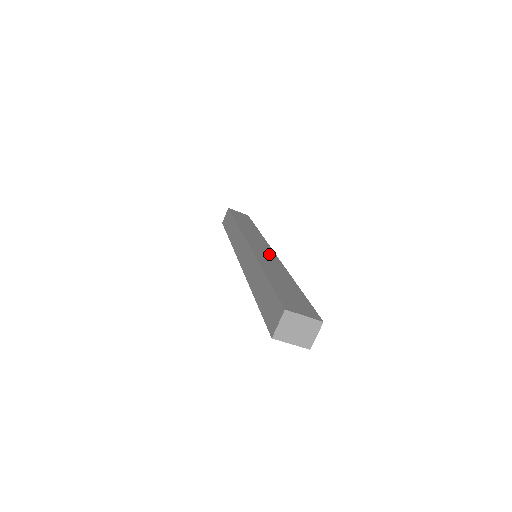
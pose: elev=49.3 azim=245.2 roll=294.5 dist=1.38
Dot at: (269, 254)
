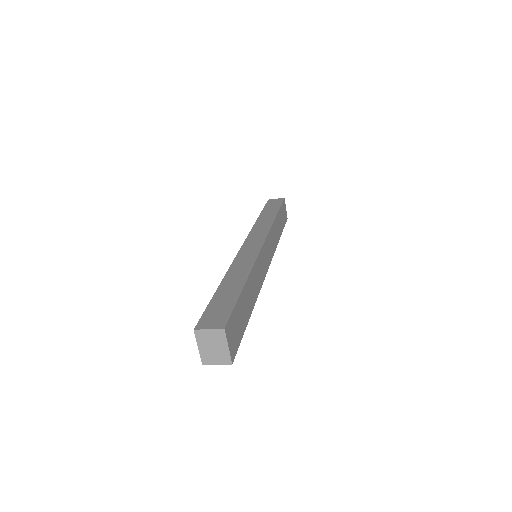
Dot at: (264, 268)
